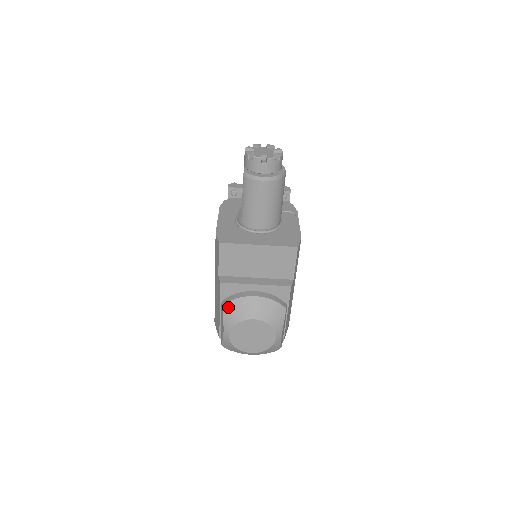
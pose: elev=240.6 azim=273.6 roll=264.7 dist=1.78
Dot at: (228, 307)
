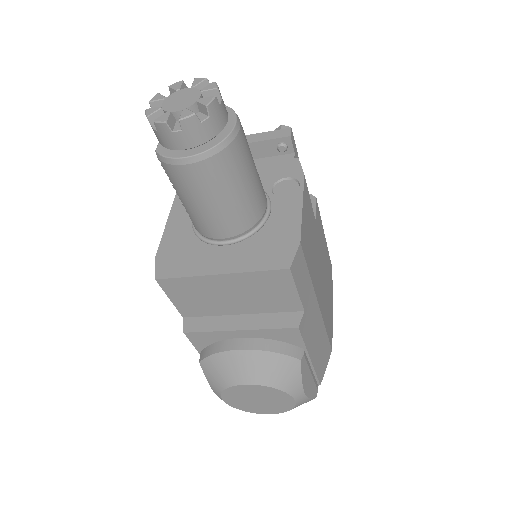
Dot at: (207, 365)
